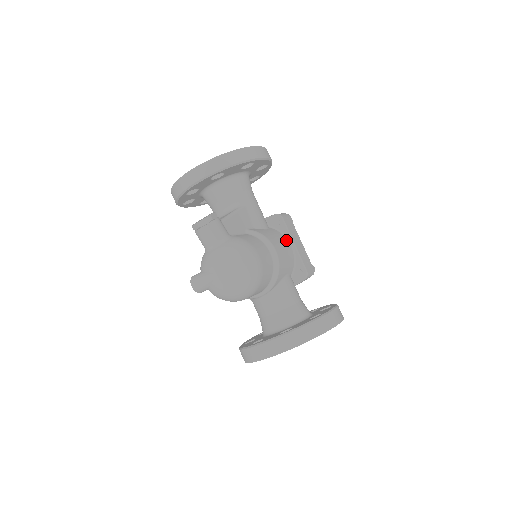
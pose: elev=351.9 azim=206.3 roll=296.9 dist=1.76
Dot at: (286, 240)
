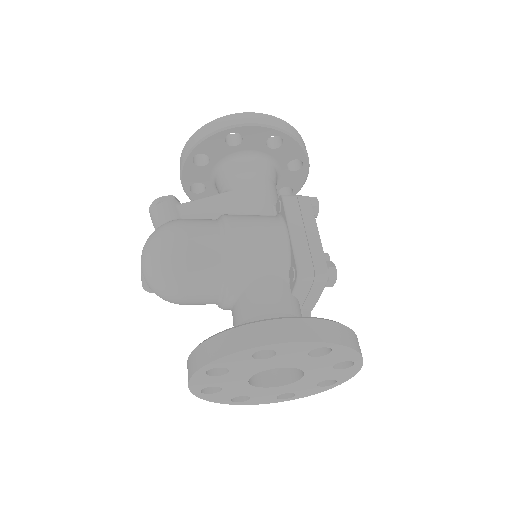
Dot at: (279, 226)
